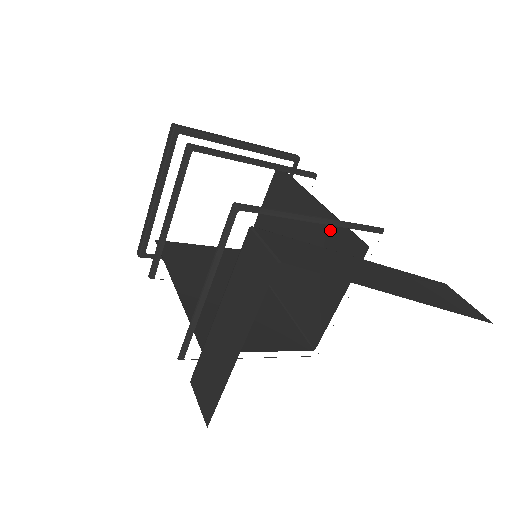
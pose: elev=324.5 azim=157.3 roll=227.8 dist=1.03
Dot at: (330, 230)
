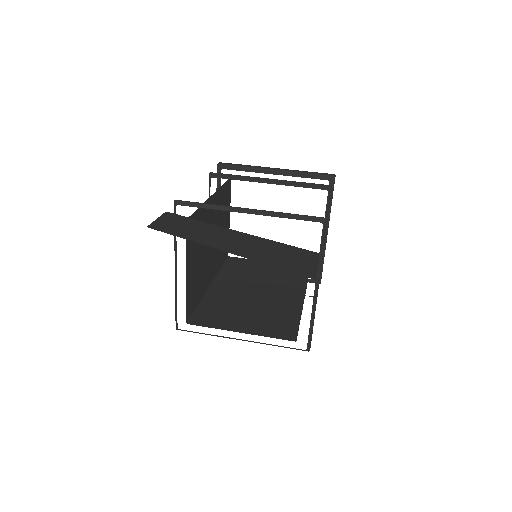
Dot at: occluded
